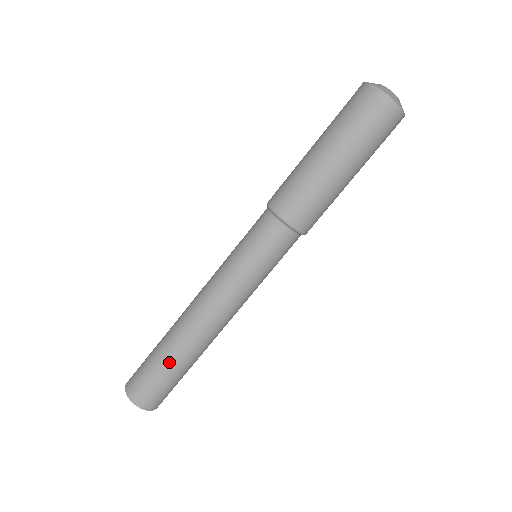
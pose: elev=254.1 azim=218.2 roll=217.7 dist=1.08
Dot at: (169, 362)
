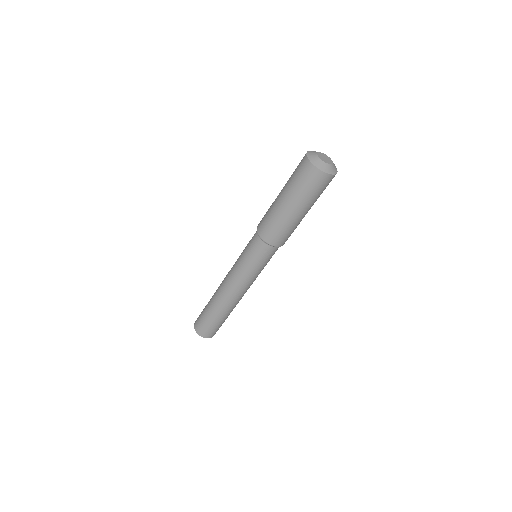
Dot at: (210, 310)
